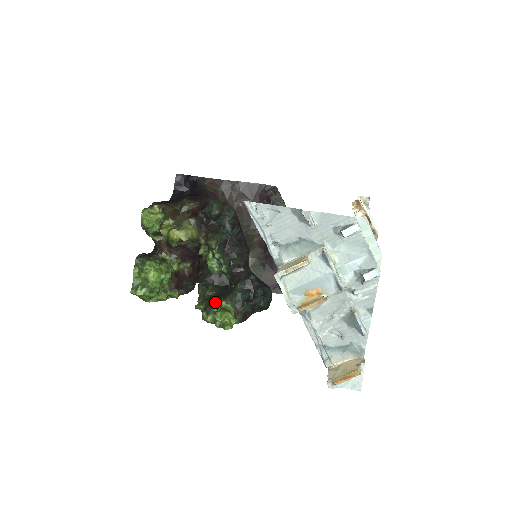
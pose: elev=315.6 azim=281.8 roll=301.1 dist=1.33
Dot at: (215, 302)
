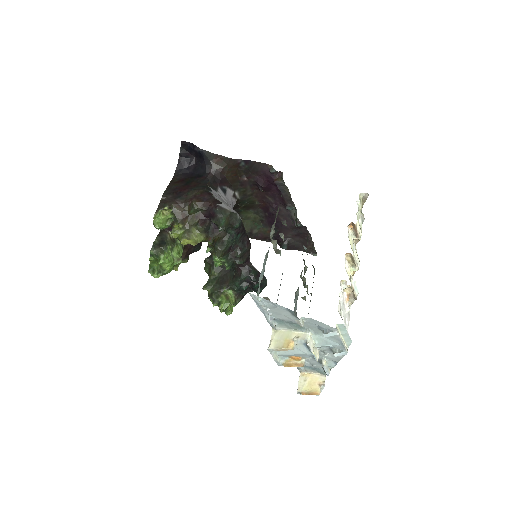
Dot at: (219, 290)
